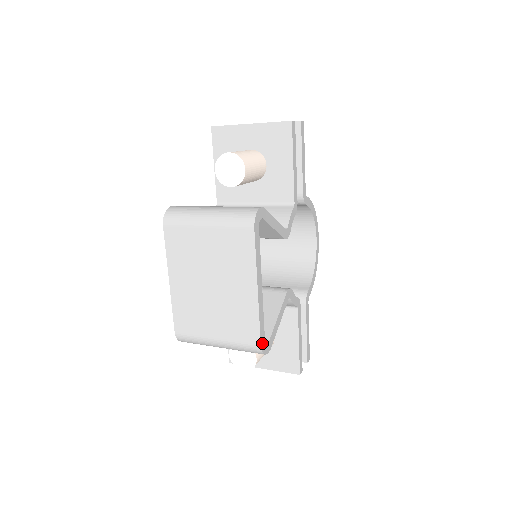
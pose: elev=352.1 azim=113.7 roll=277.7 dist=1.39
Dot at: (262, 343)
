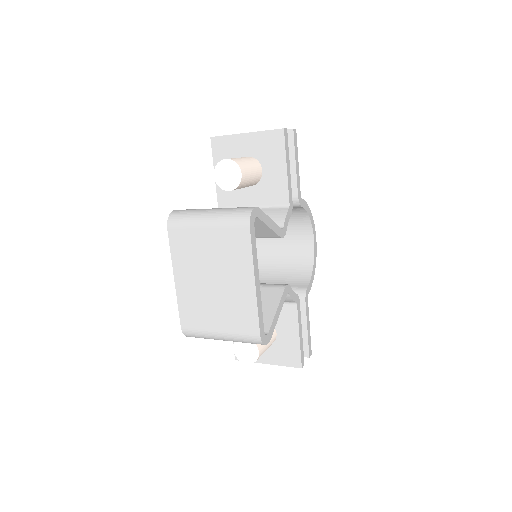
Dot at: (261, 334)
